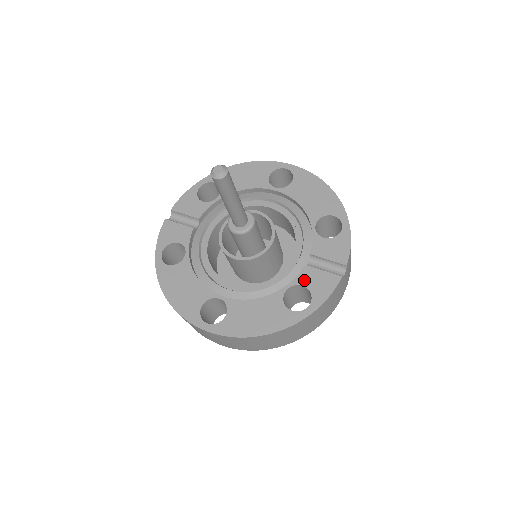
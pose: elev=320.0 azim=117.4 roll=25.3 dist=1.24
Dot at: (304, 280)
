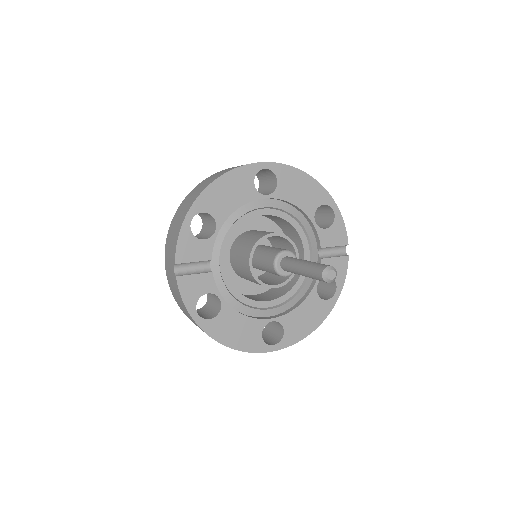
Dot at: occluded
